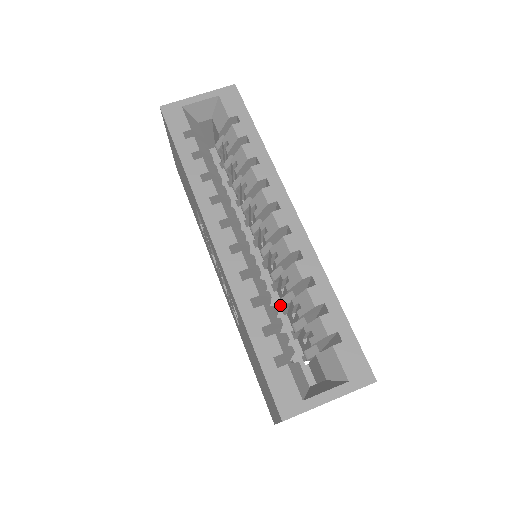
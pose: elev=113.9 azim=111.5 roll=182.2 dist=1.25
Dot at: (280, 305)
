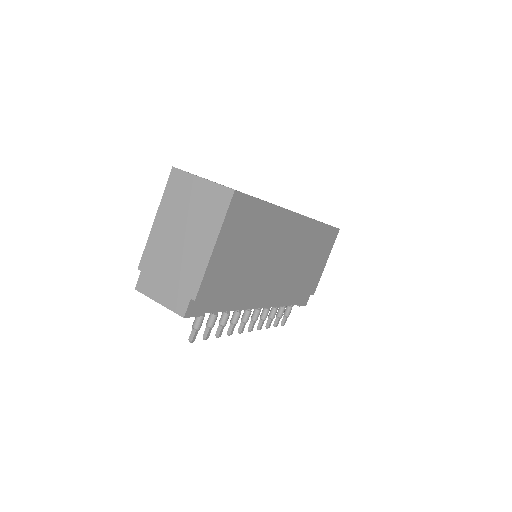
Dot at: occluded
